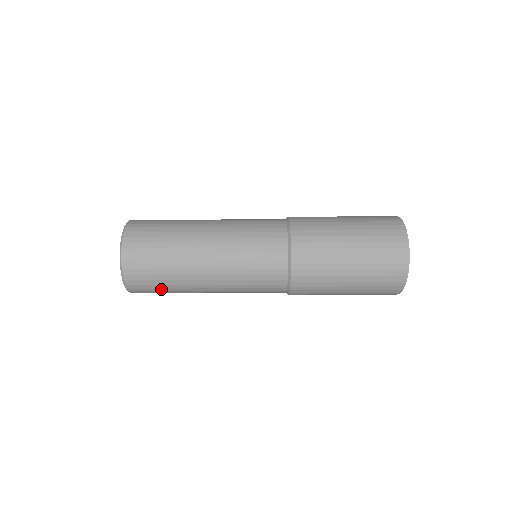
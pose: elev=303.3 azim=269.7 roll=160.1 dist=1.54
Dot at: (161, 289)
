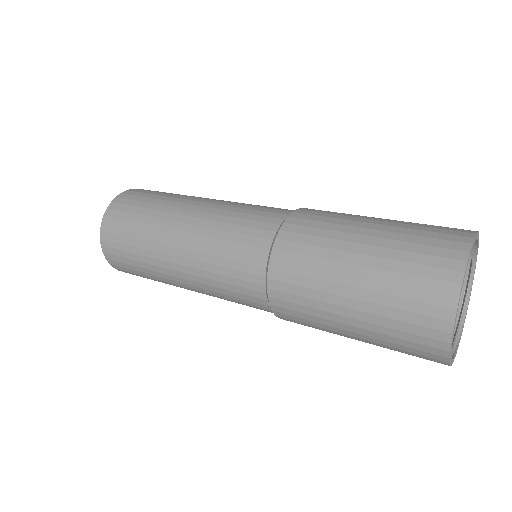
Dot at: (130, 255)
